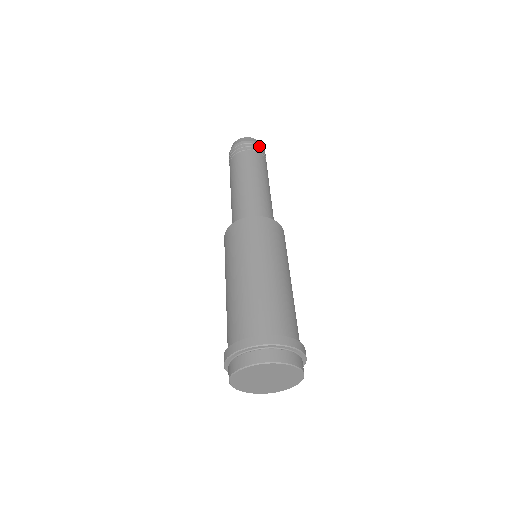
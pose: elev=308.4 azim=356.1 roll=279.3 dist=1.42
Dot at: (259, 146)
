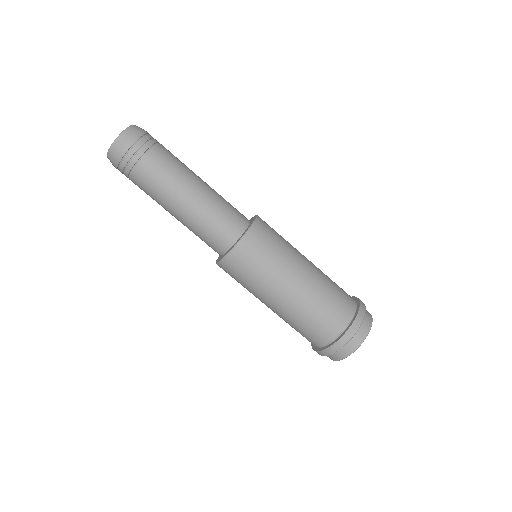
Dot at: (135, 142)
